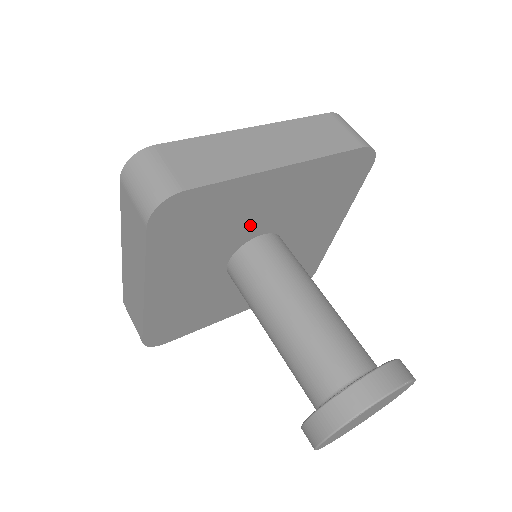
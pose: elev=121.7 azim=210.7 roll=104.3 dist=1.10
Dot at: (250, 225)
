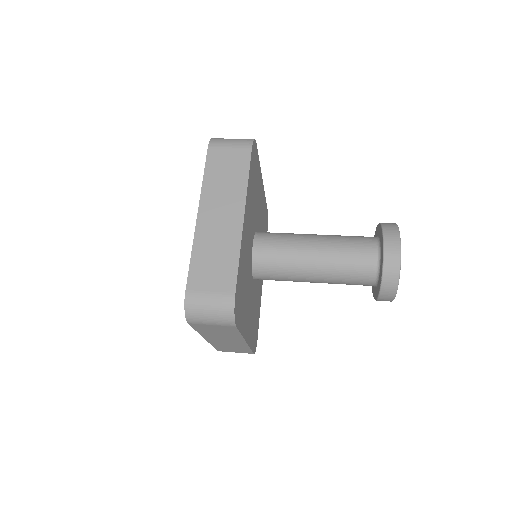
Dot at: (257, 215)
